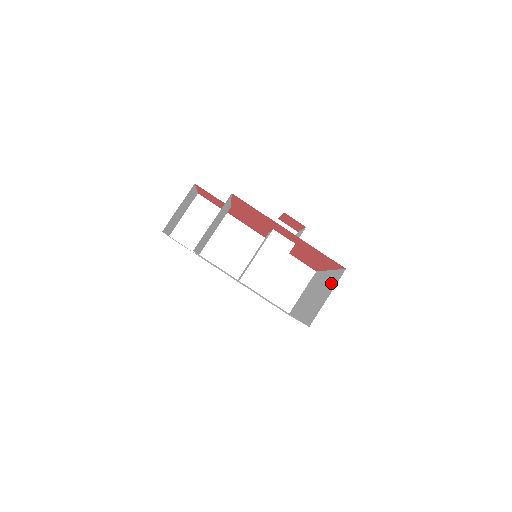
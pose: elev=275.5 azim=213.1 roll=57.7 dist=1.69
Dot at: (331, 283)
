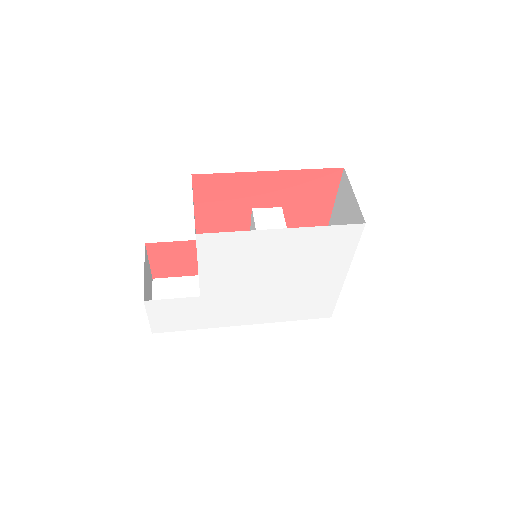
Dot at: (343, 199)
